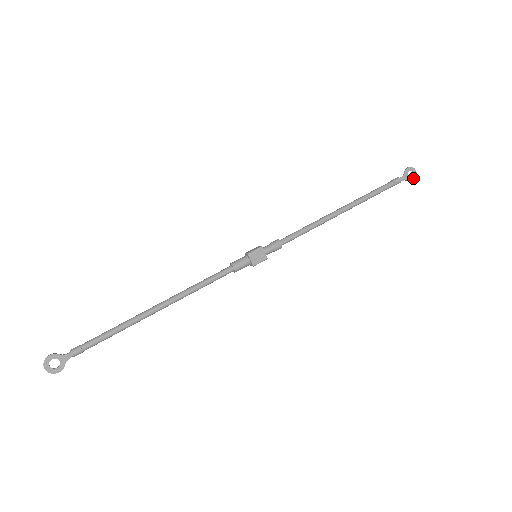
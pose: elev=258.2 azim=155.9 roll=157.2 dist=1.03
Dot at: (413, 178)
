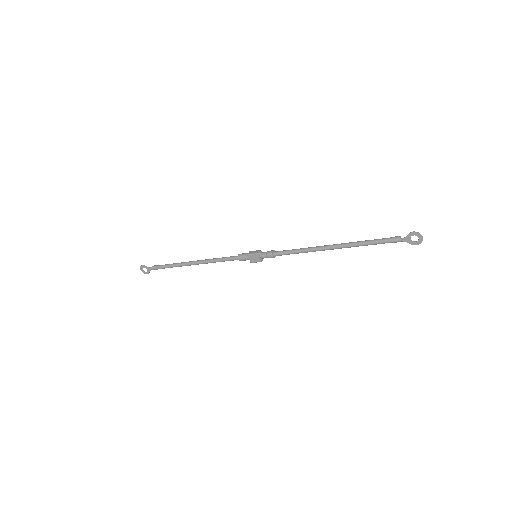
Dot at: (417, 242)
